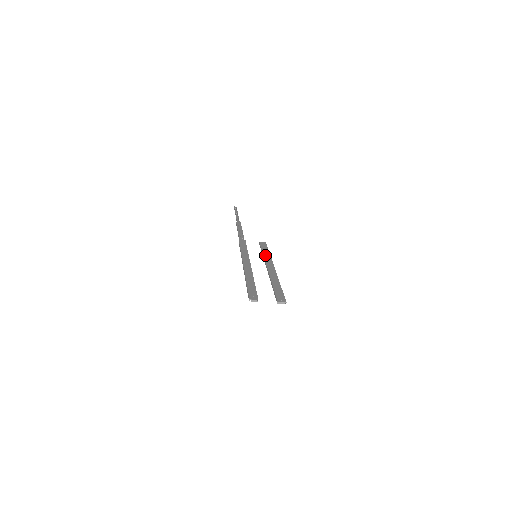
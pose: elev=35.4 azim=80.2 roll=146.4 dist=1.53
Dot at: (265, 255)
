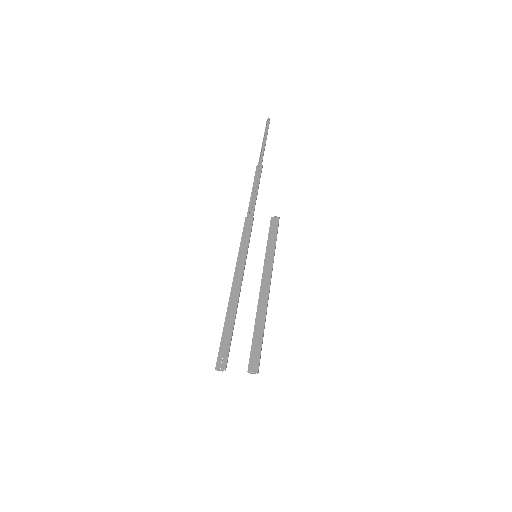
Dot at: (267, 253)
